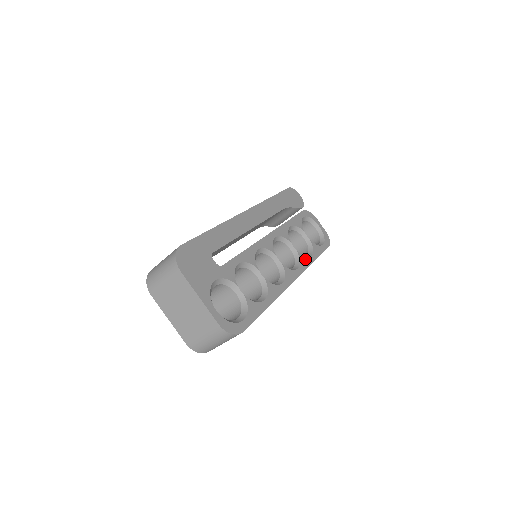
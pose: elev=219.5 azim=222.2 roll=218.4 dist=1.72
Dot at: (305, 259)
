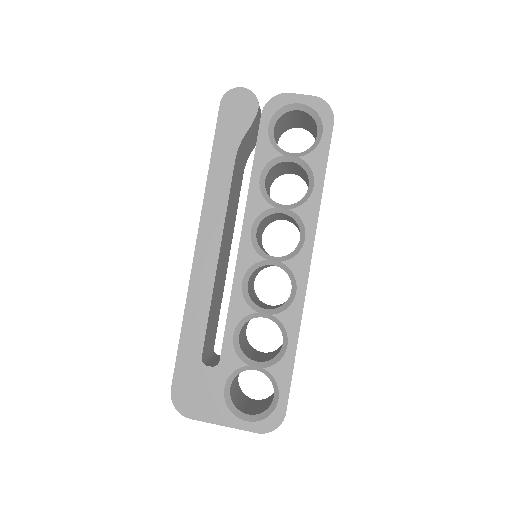
Dot at: (307, 206)
